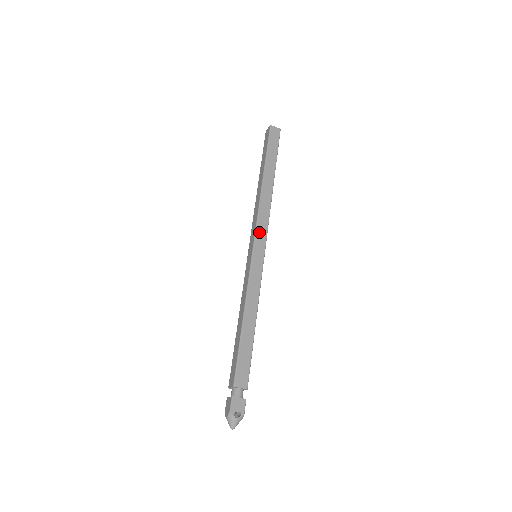
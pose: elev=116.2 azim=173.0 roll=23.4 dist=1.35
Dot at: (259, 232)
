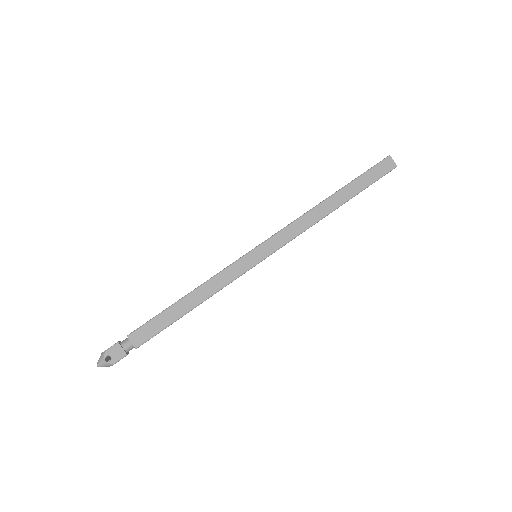
Dot at: (277, 238)
